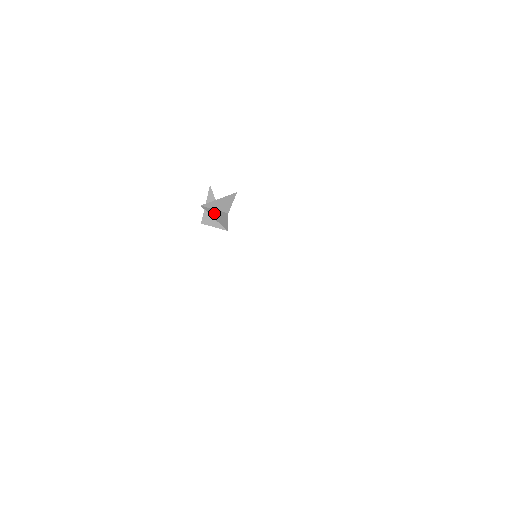
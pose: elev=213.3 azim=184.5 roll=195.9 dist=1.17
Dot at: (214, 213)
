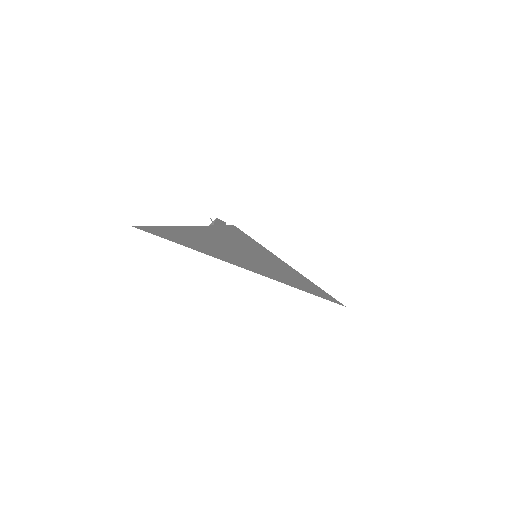
Dot at: occluded
